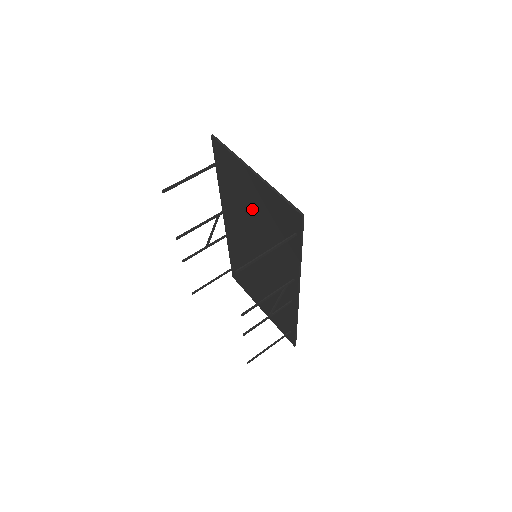
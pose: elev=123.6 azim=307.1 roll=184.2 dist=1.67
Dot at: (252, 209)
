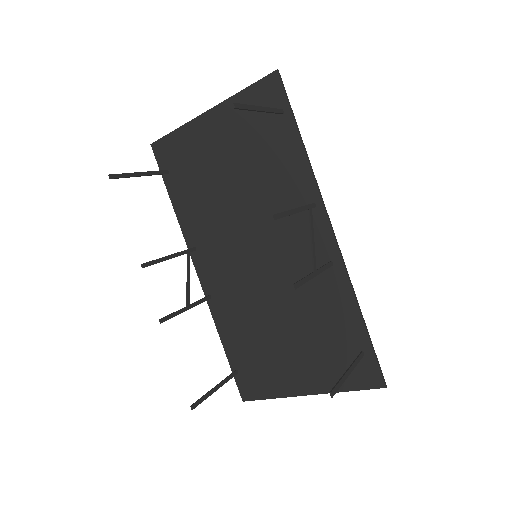
Dot at: (224, 175)
